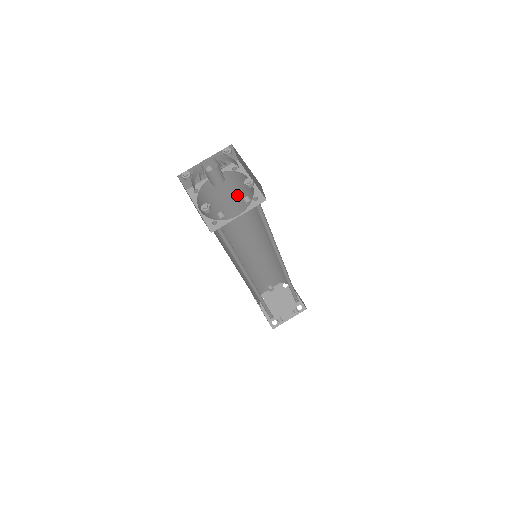
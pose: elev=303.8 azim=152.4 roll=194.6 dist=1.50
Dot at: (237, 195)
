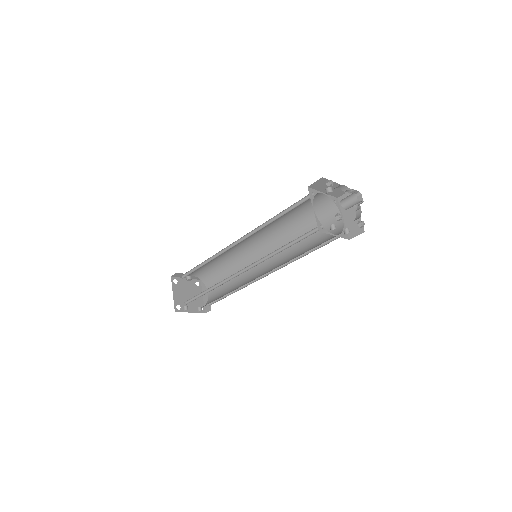
Dot at: (306, 213)
